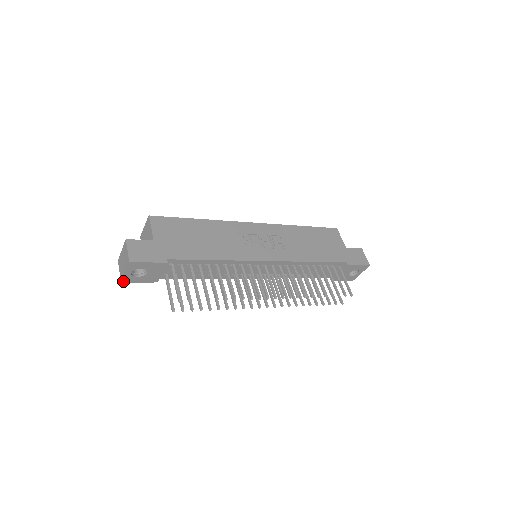
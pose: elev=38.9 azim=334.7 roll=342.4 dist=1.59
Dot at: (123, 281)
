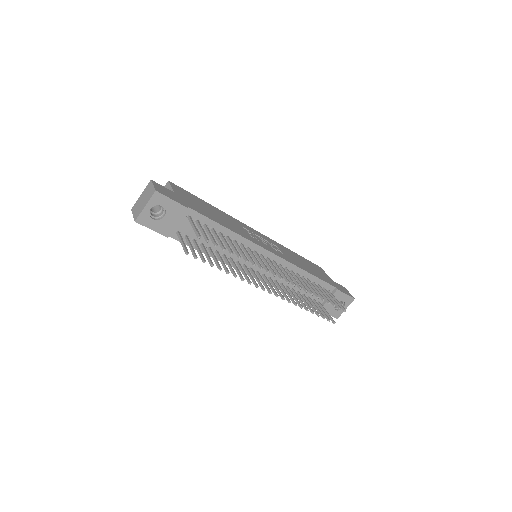
Dot at: (137, 220)
